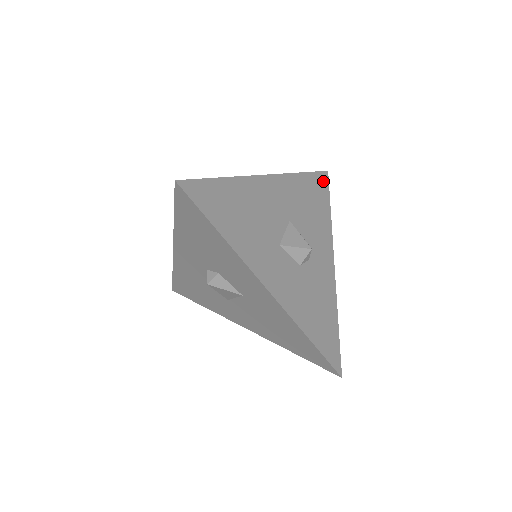
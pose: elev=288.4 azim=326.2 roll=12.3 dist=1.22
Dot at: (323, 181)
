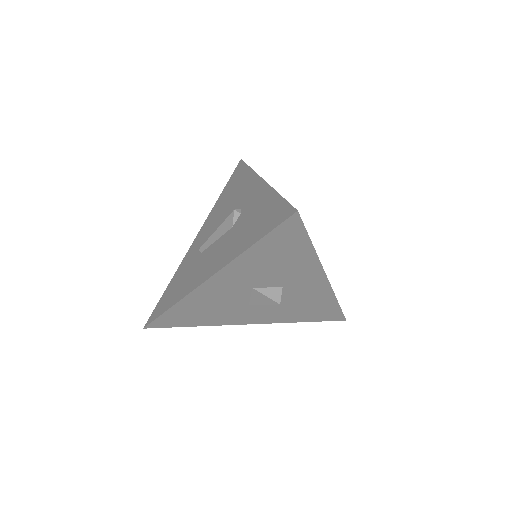
Dot at: (291, 229)
